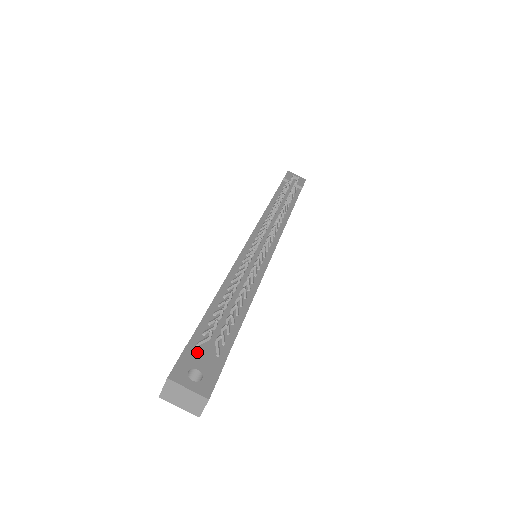
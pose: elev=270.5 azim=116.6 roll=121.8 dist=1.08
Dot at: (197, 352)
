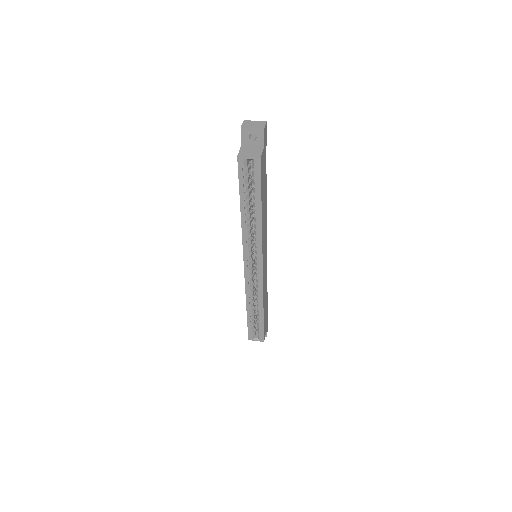
Dot at: occluded
